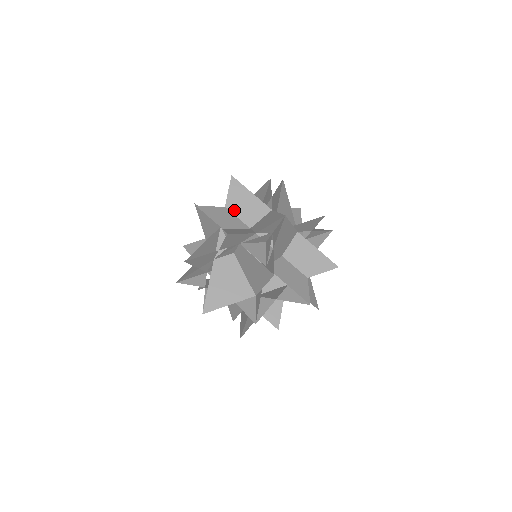
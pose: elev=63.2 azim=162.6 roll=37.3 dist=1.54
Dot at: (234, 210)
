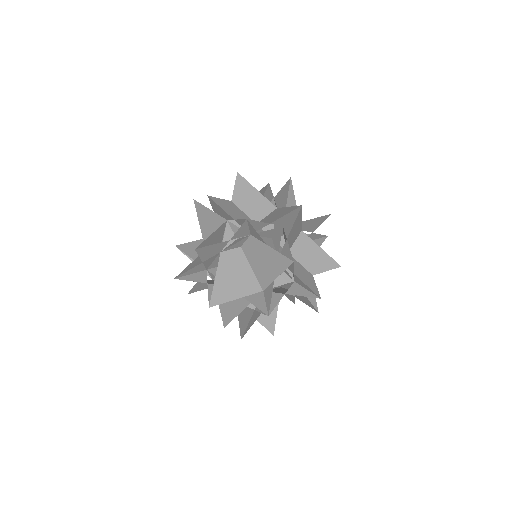
Dot at: (240, 205)
